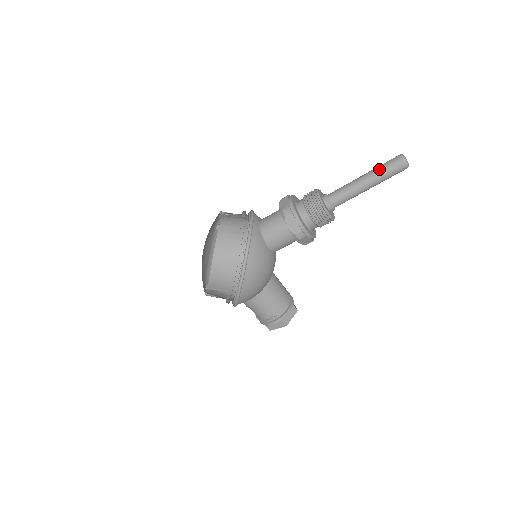
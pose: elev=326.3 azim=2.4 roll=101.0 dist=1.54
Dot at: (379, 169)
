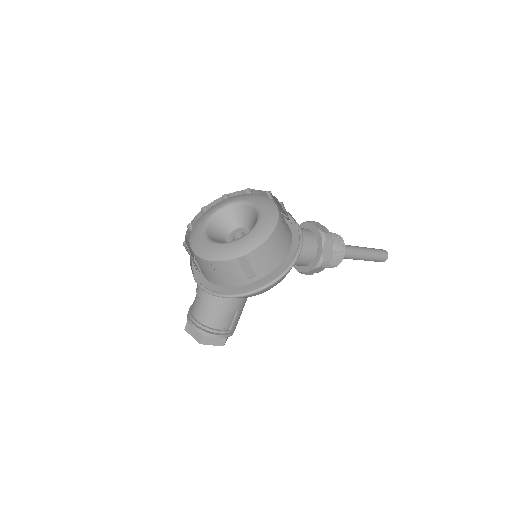
Dot at: (375, 250)
